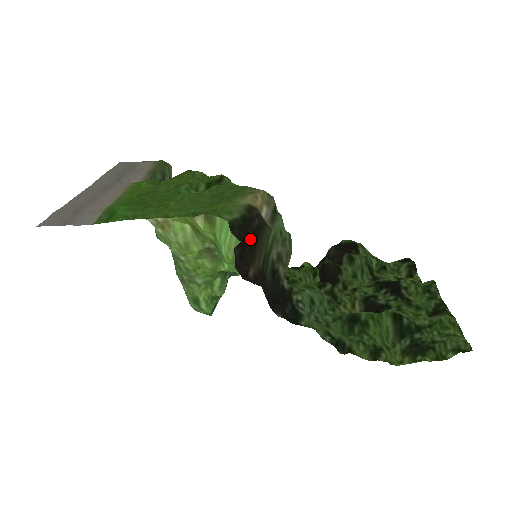
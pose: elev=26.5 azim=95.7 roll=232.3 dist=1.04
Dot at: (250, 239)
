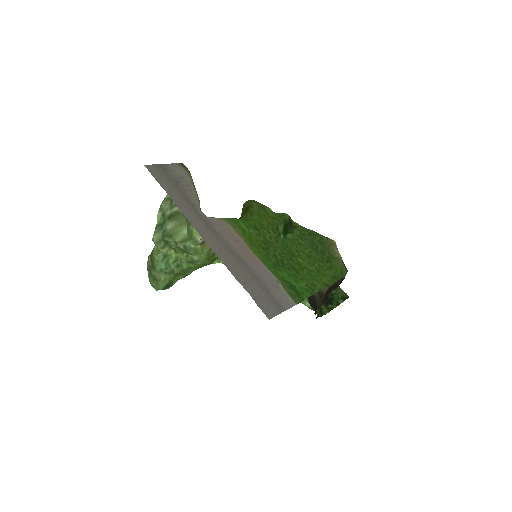
Dot at: (340, 282)
